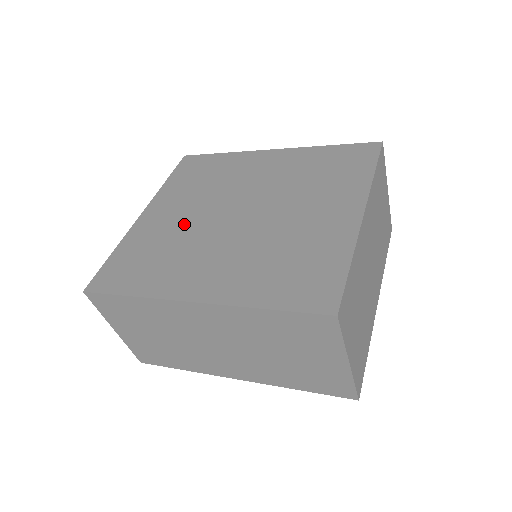
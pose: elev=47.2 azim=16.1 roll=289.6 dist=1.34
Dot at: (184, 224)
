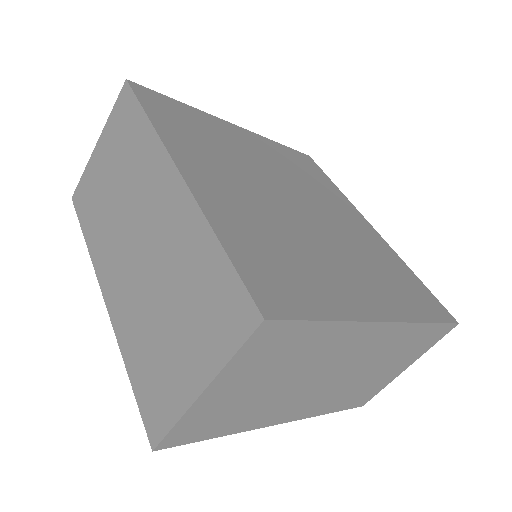
Dot at: (251, 158)
